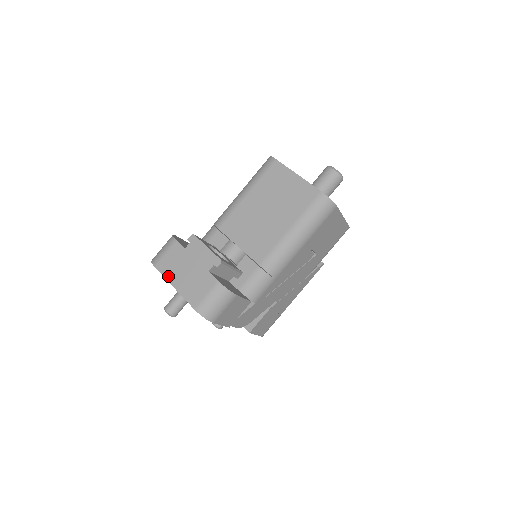
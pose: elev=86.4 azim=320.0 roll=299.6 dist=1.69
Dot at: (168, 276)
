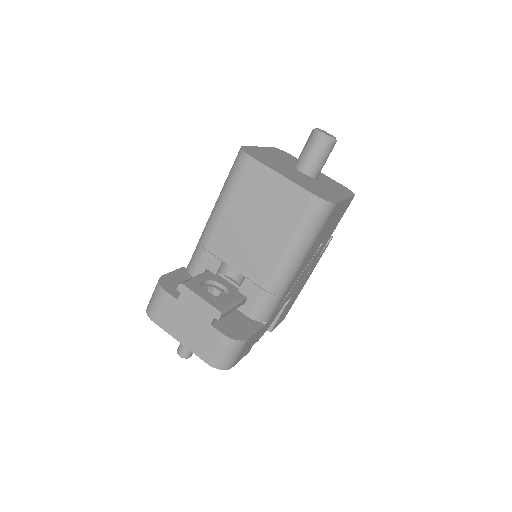
Dot at: (169, 331)
